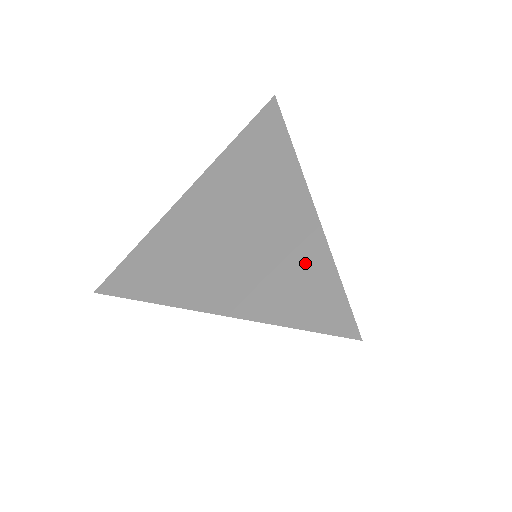
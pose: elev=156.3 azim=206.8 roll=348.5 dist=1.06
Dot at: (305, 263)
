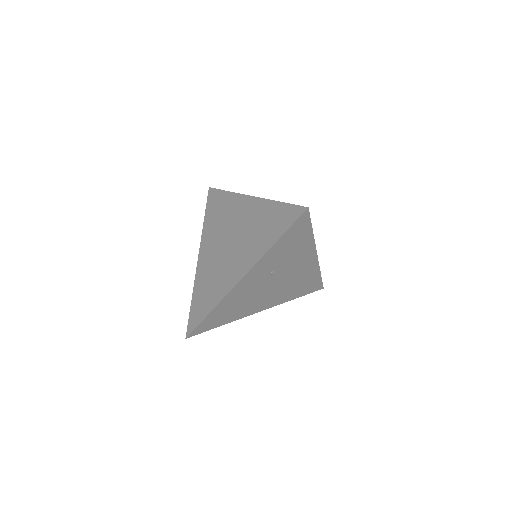
Dot at: (267, 215)
